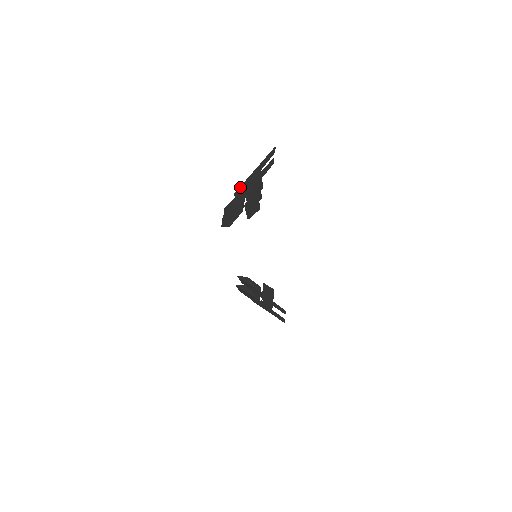
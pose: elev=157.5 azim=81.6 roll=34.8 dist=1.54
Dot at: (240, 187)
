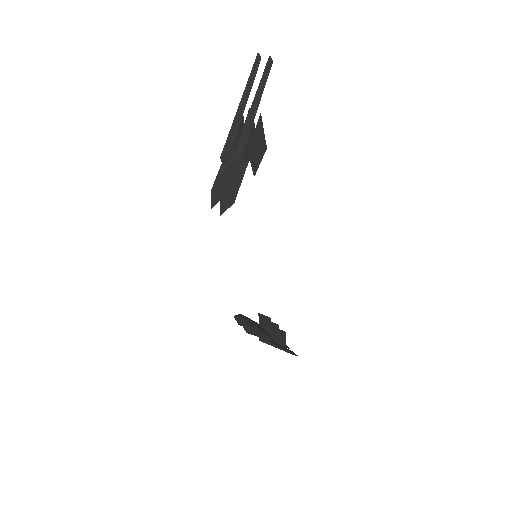
Dot at: (226, 141)
